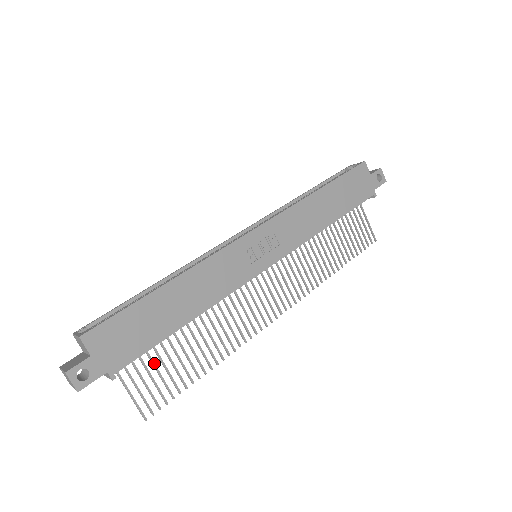
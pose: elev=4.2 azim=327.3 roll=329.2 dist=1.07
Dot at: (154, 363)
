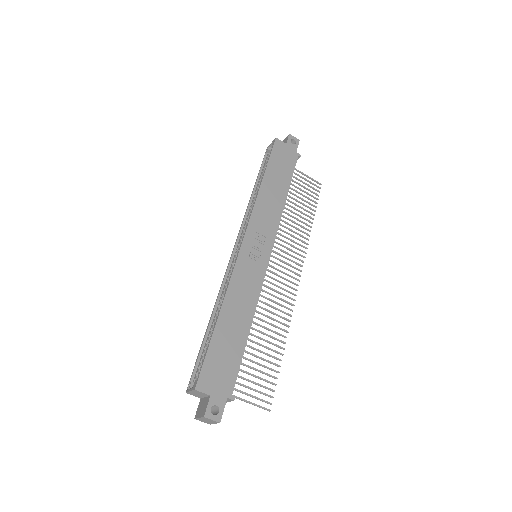
Dot at: (247, 372)
